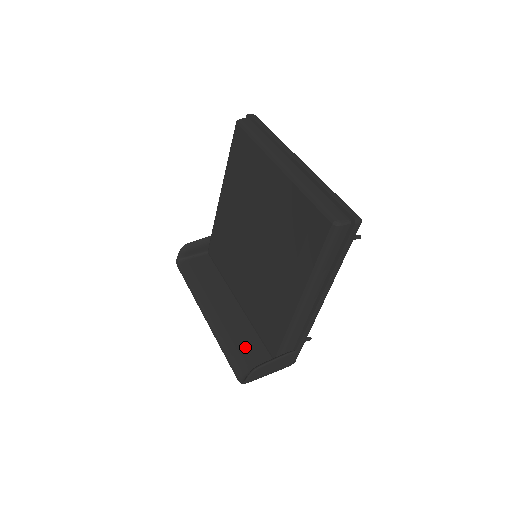
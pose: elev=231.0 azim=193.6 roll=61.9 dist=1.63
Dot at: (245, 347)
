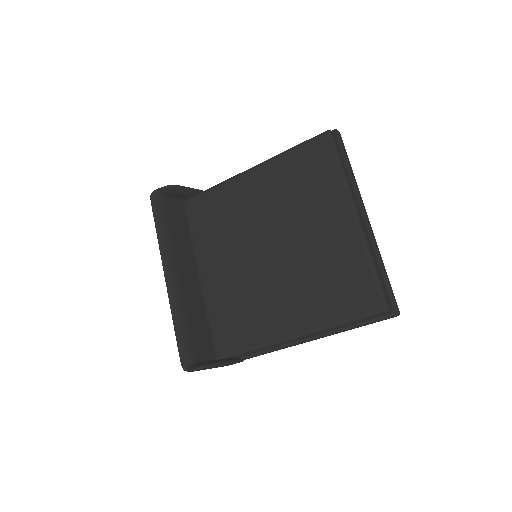
Dot at: (196, 332)
